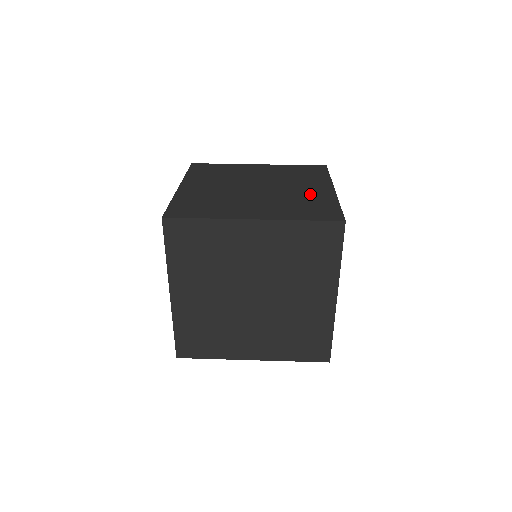
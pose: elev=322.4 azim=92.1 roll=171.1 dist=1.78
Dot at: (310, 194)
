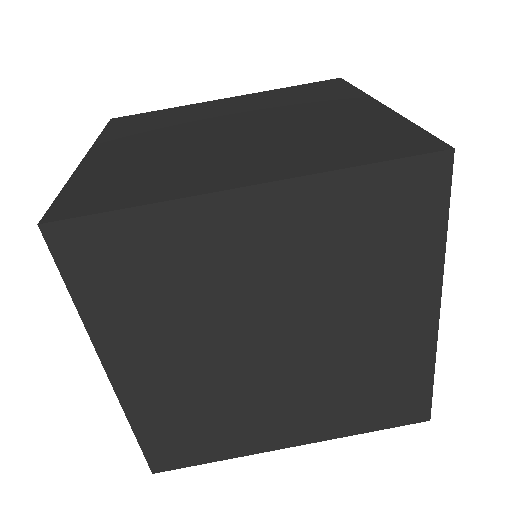
Dot at: (386, 348)
